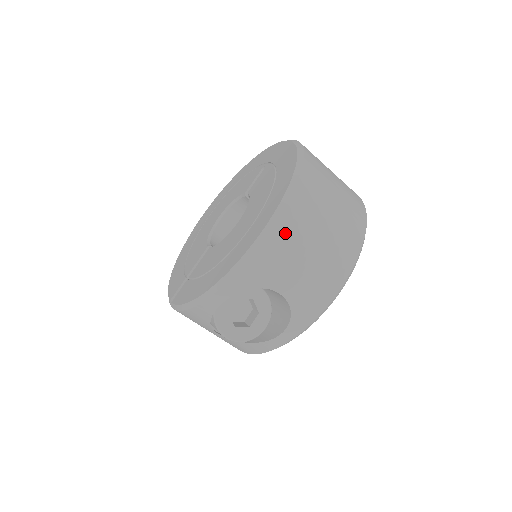
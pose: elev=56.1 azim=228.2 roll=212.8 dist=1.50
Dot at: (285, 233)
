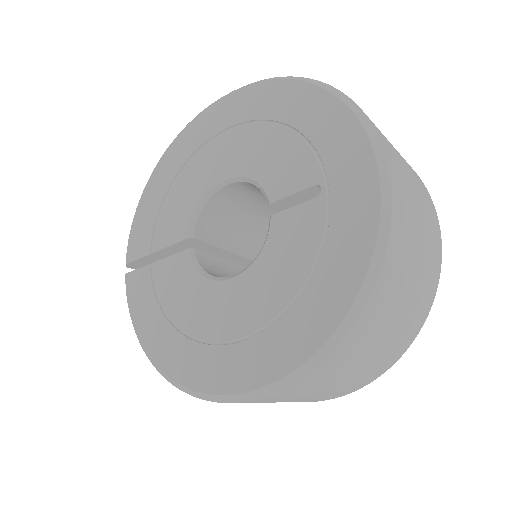
Dot at: (263, 401)
